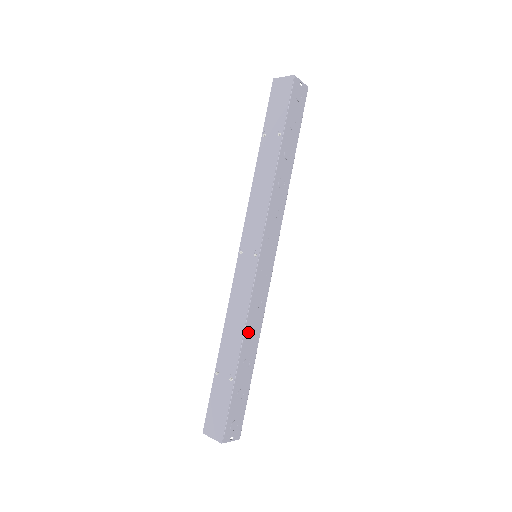
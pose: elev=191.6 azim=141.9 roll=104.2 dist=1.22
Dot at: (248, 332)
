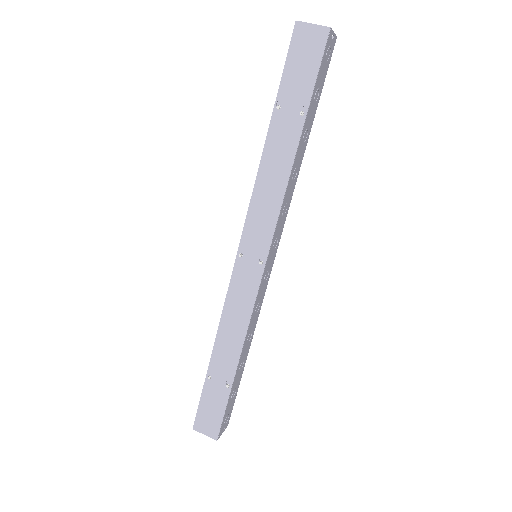
Dot at: (246, 339)
